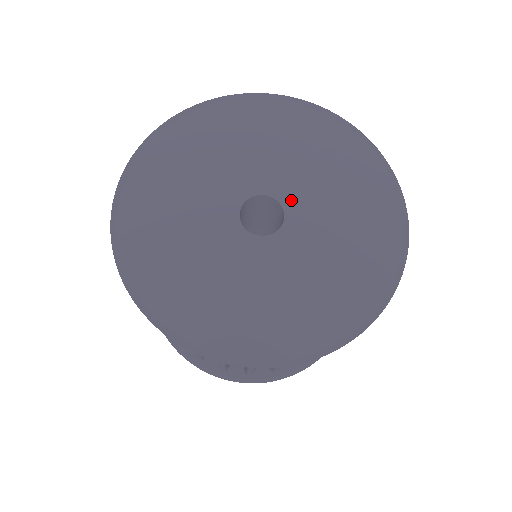
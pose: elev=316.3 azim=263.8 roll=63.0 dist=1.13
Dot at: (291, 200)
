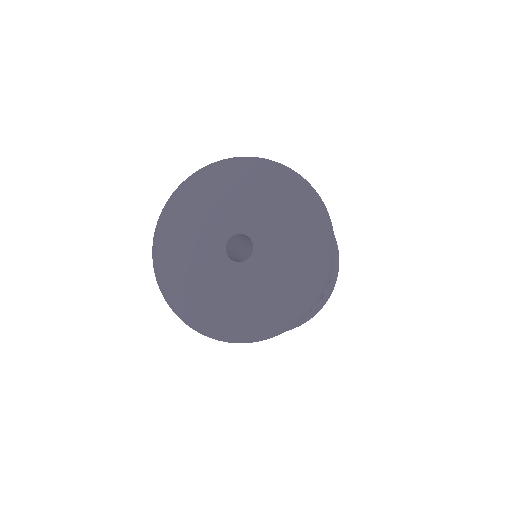
Dot at: (260, 242)
